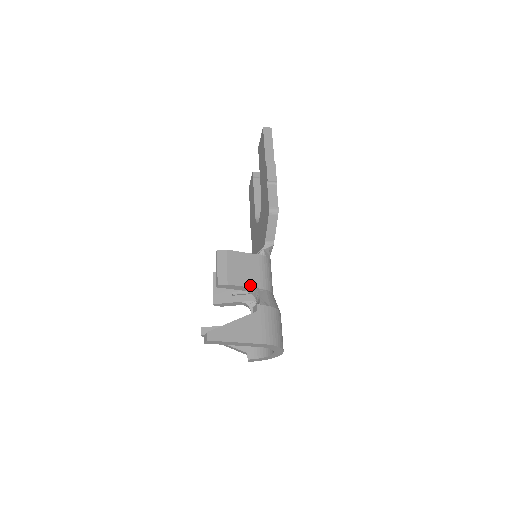
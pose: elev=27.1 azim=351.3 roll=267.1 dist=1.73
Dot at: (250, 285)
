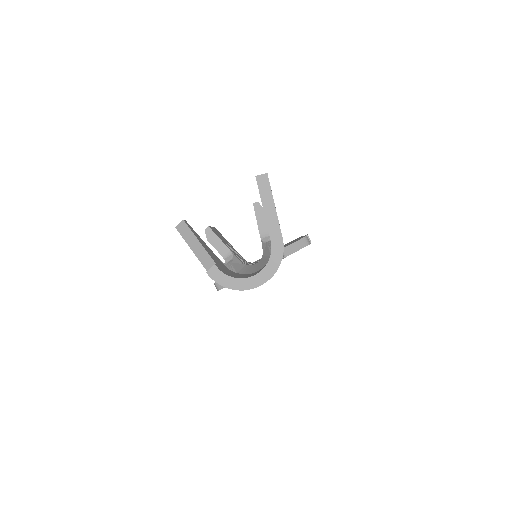
Dot at: occluded
